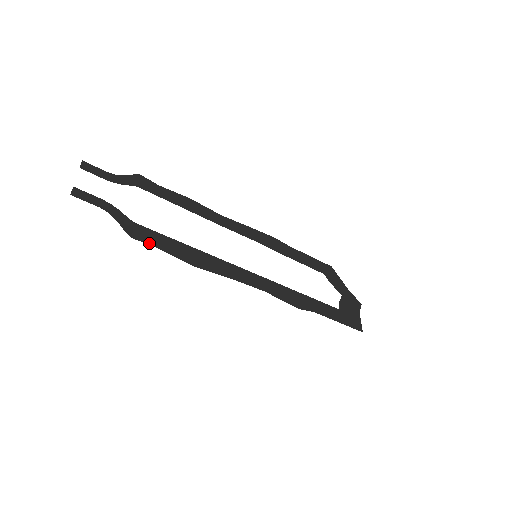
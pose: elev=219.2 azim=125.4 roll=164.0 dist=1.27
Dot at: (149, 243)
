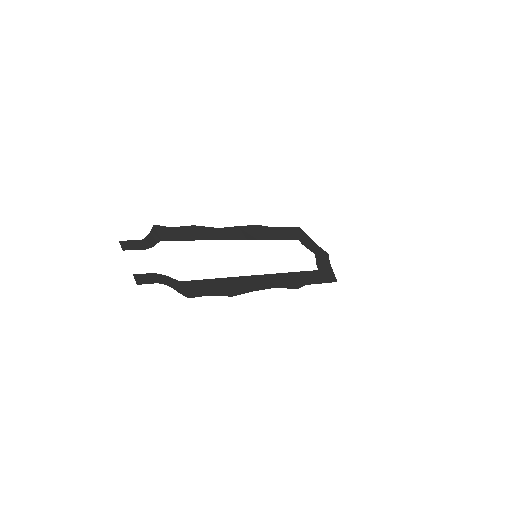
Dot at: (199, 295)
